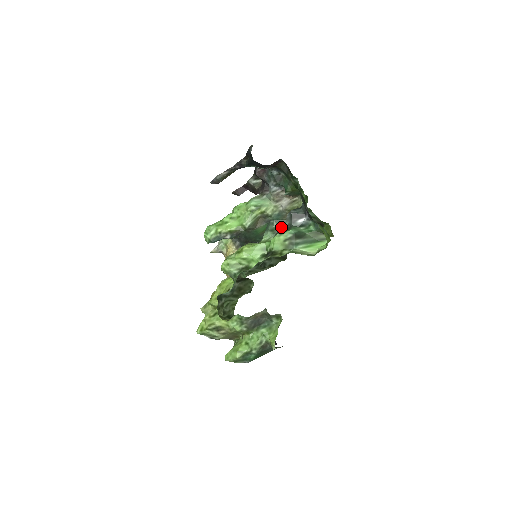
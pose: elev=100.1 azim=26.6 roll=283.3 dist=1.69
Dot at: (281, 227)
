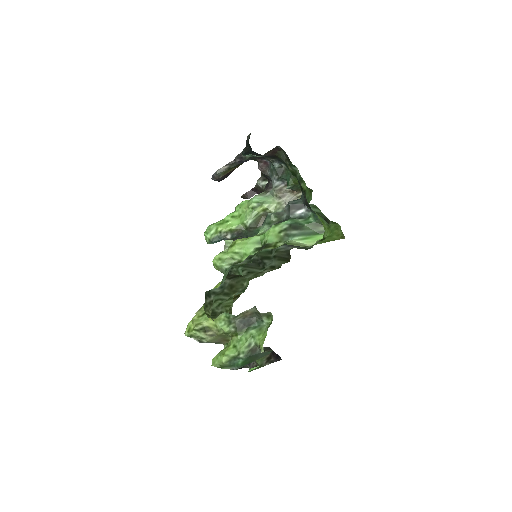
Dot at: (279, 220)
